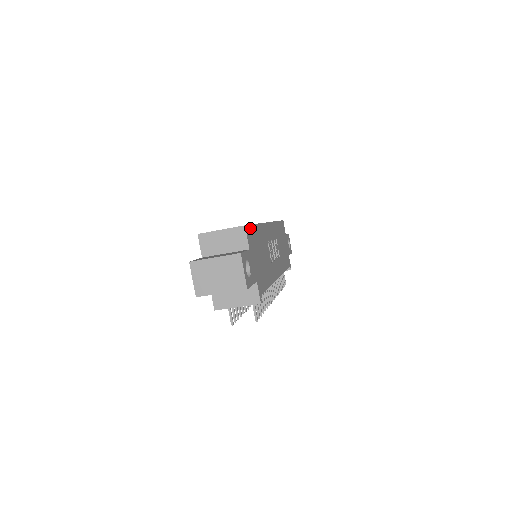
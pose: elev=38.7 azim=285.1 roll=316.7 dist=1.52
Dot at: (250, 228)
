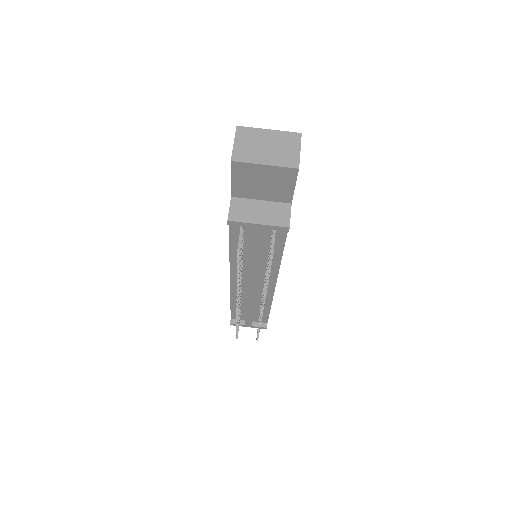
Dot at: occluded
